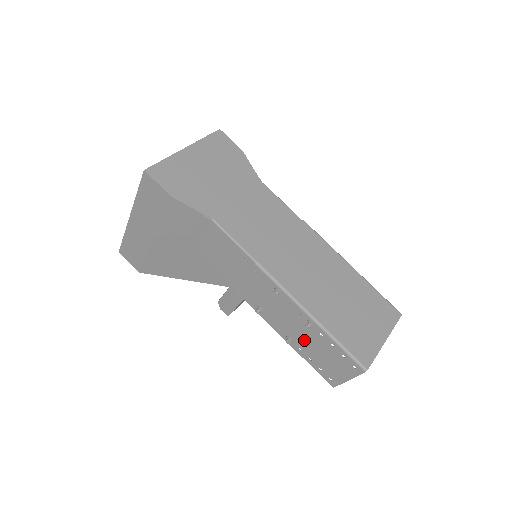
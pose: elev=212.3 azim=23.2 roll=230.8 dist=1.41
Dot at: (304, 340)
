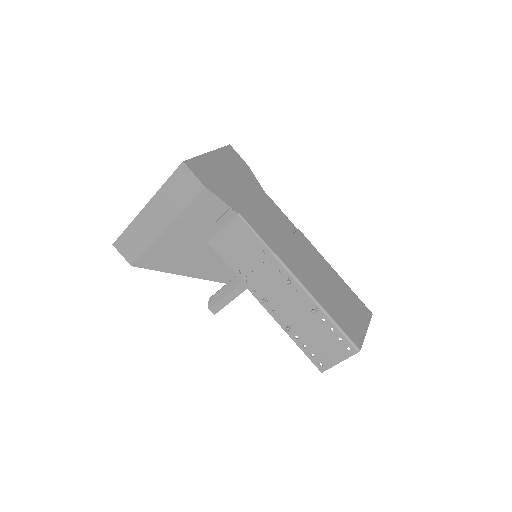
Dot at: (304, 327)
